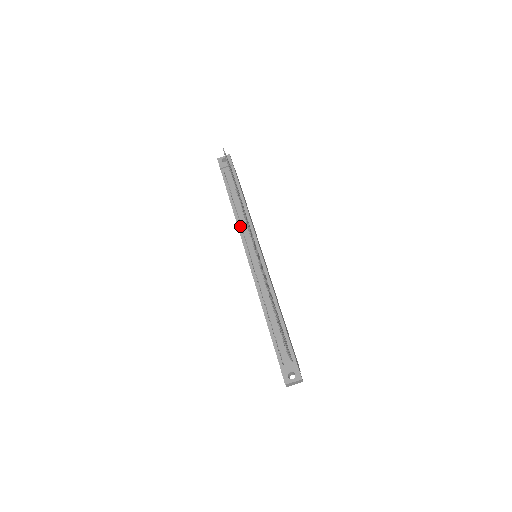
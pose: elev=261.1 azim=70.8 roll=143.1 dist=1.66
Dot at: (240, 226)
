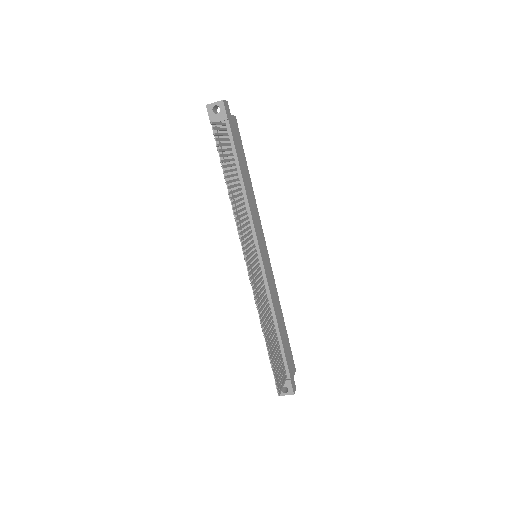
Dot at: occluded
